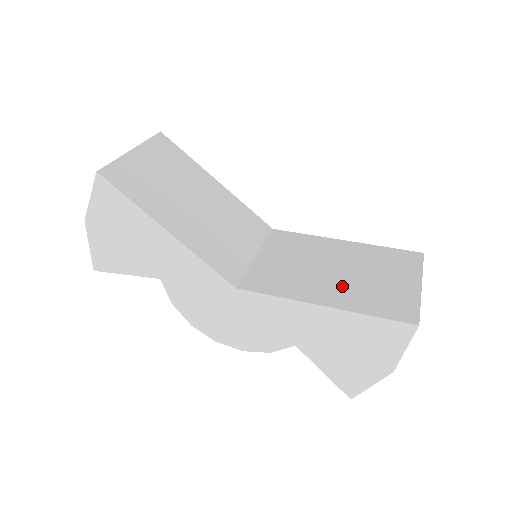
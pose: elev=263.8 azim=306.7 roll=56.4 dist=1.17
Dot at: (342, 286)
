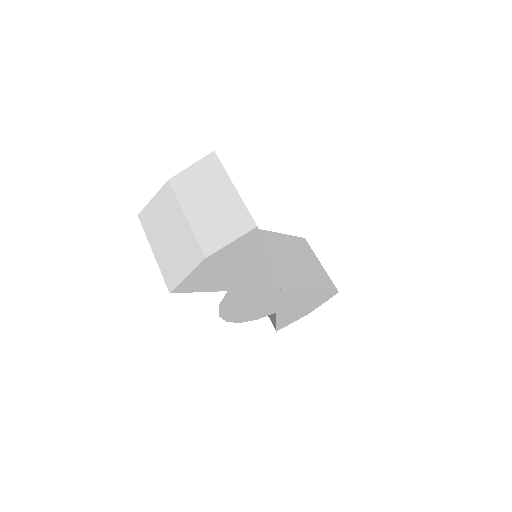
Dot at: (304, 273)
